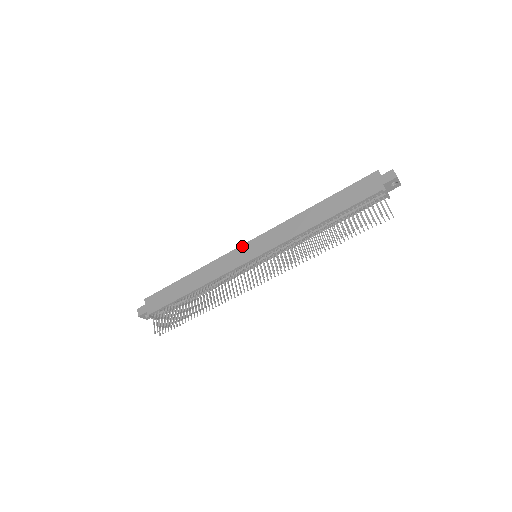
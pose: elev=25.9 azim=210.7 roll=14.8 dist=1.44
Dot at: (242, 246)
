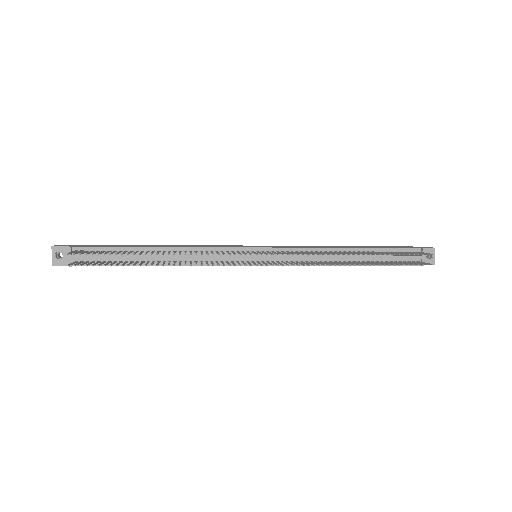
Dot at: occluded
